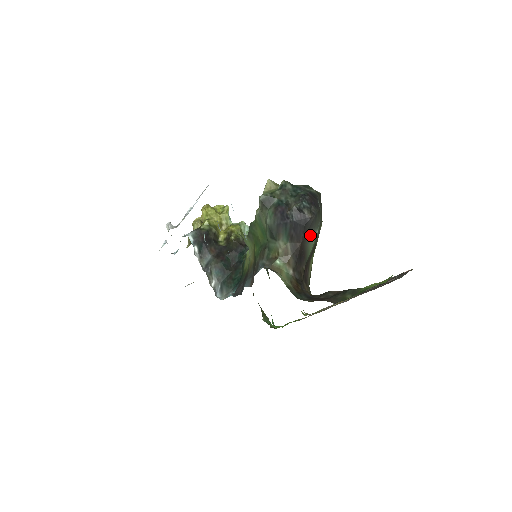
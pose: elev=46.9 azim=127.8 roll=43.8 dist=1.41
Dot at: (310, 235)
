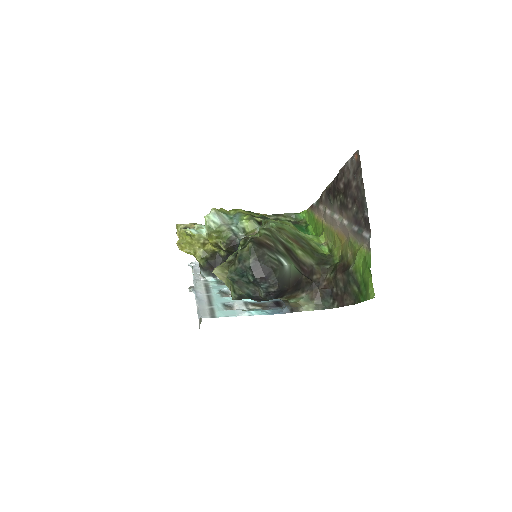
Dot at: (286, 277)
